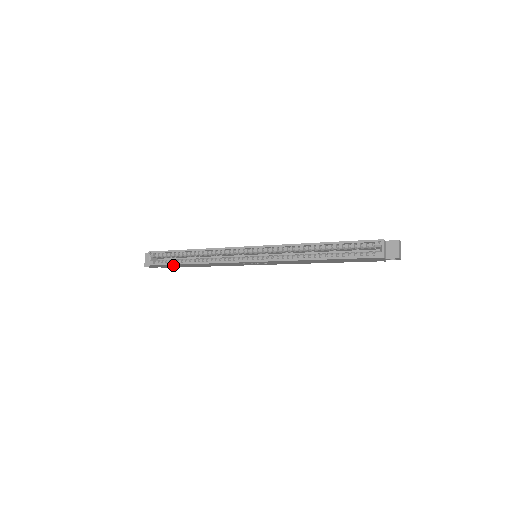
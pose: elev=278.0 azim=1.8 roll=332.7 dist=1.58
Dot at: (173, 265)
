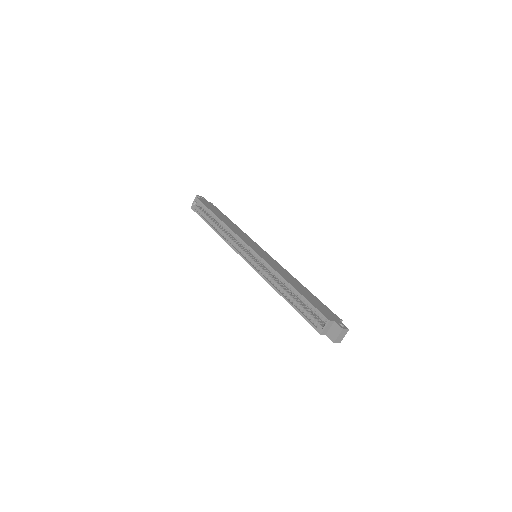
Dot at: occluded
